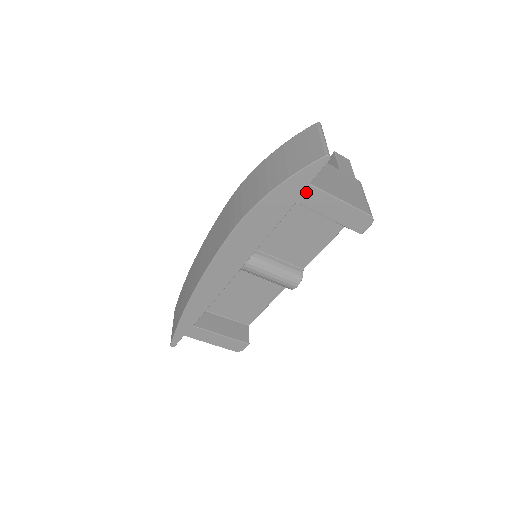
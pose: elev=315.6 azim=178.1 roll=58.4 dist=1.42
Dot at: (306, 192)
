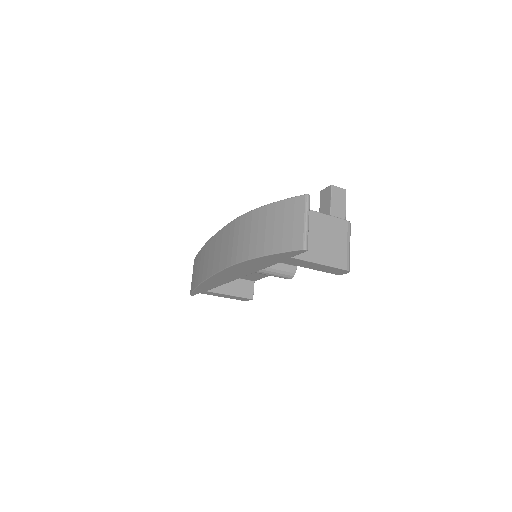
Dot at: (288, 259)
